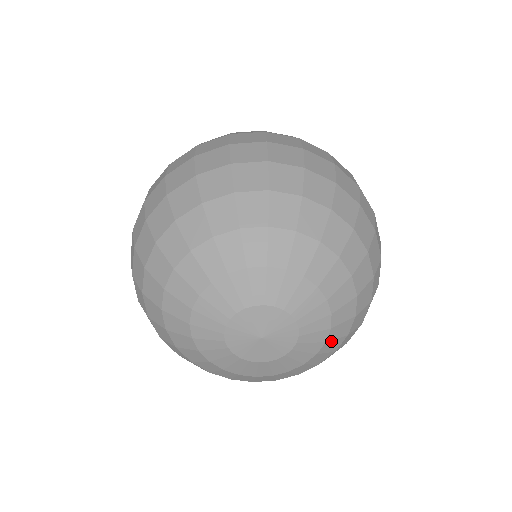
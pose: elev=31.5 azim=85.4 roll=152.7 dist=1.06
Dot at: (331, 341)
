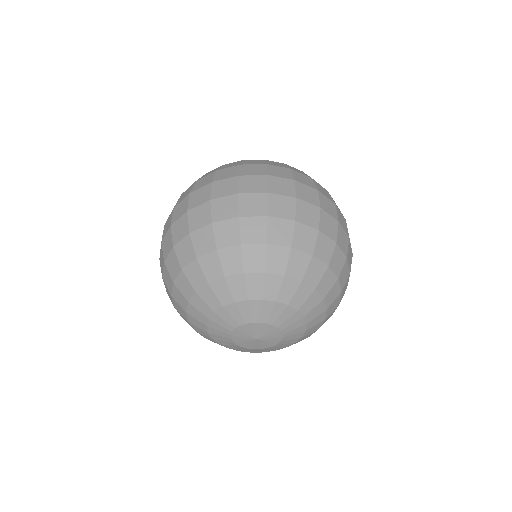
Dot at: (311, 328)
